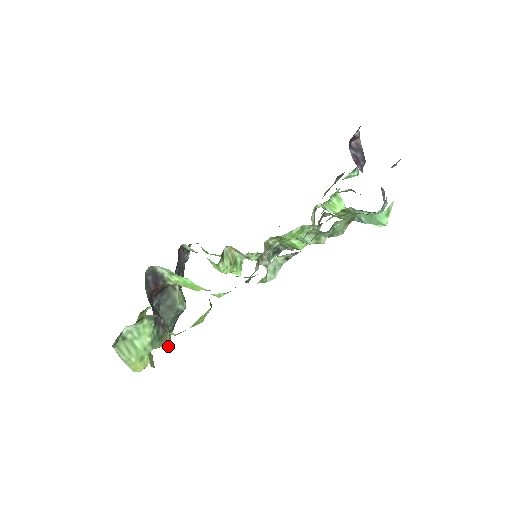
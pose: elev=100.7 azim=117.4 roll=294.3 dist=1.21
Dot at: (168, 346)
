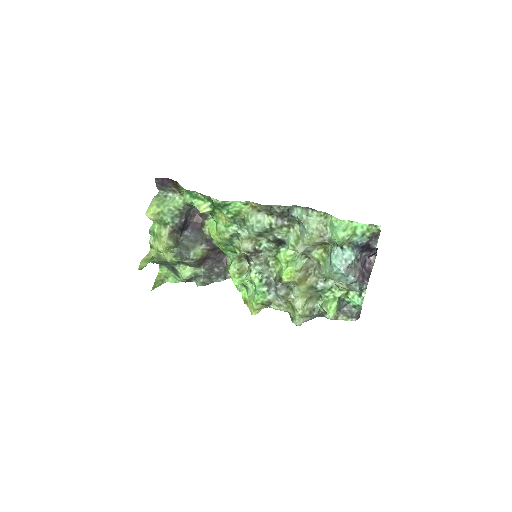
Dot at: (165, 244)
